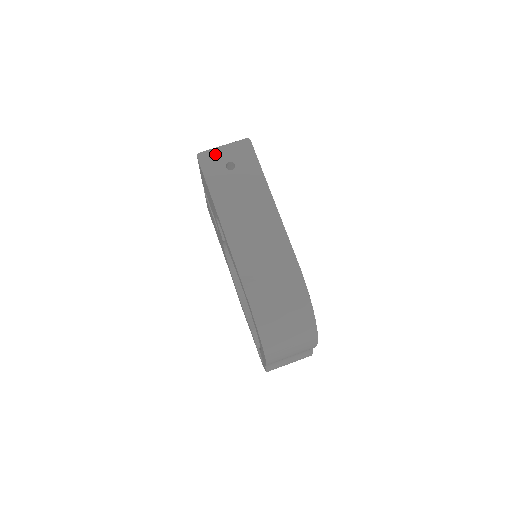
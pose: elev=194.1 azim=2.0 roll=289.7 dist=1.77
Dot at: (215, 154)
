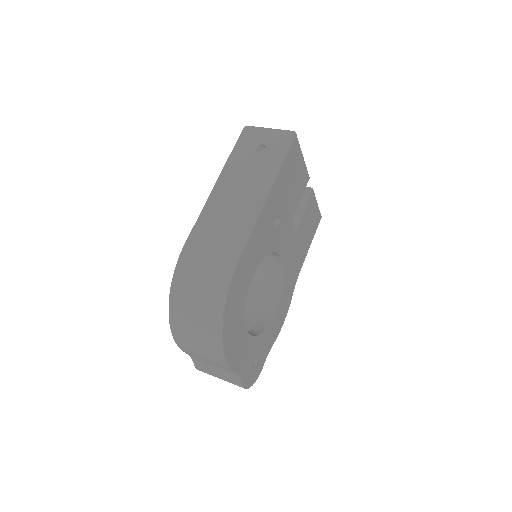
Dot at: (258, 132)
